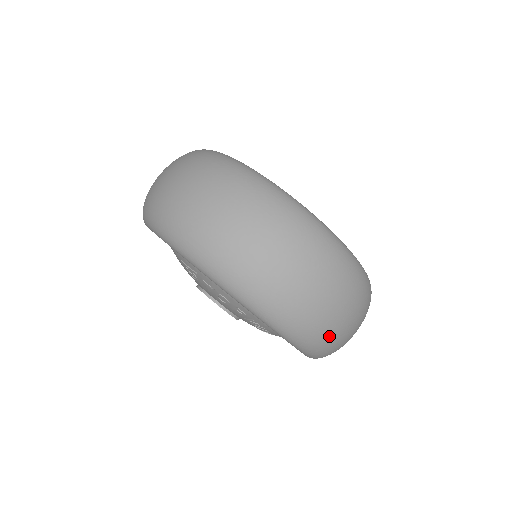
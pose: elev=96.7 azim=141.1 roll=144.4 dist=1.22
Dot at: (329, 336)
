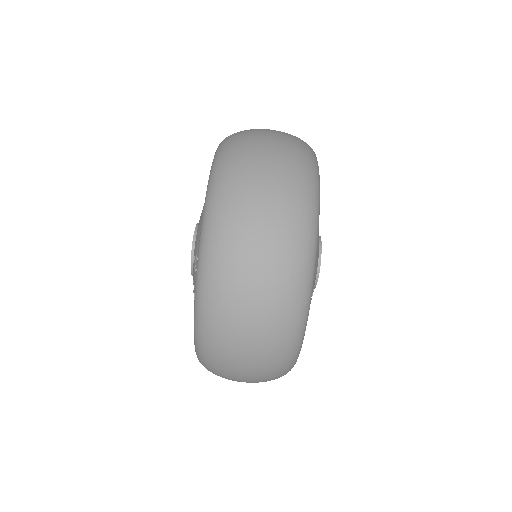
Dot at: occluded
